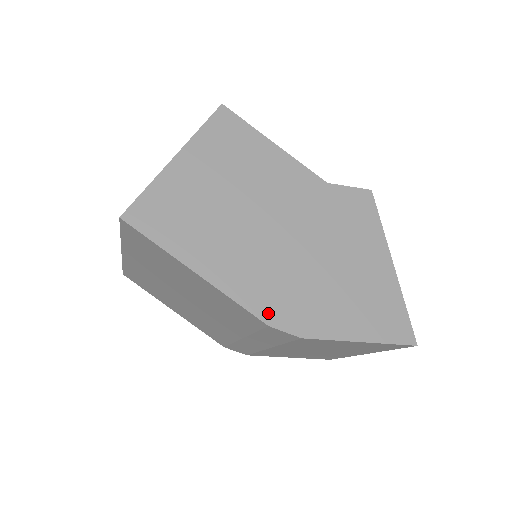
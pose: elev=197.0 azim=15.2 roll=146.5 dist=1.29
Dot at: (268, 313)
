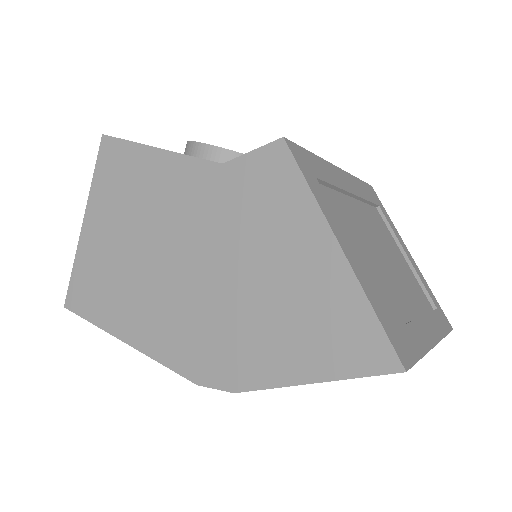
Dot at: (193, 369)
